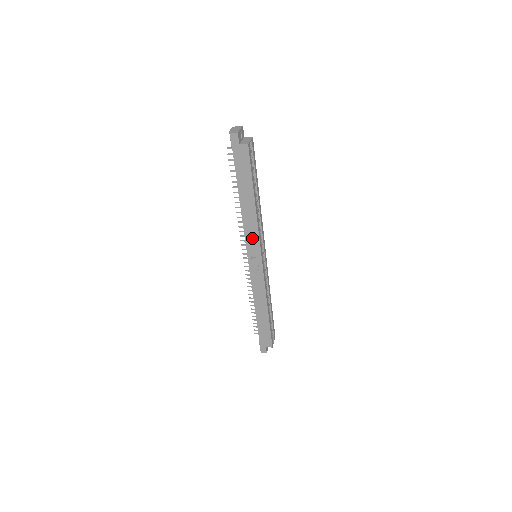
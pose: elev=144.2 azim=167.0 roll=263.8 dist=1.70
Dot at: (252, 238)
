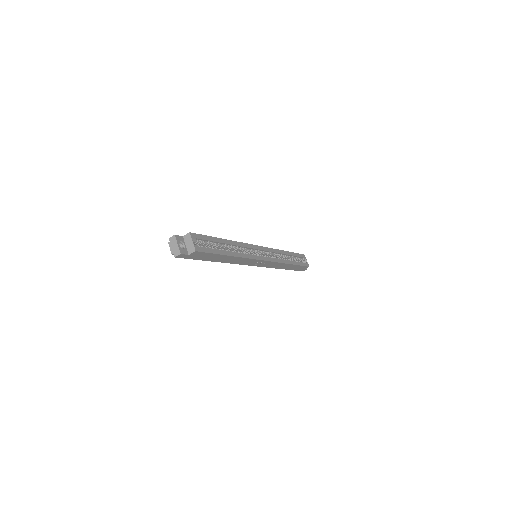
Dot at: (246, 262)
